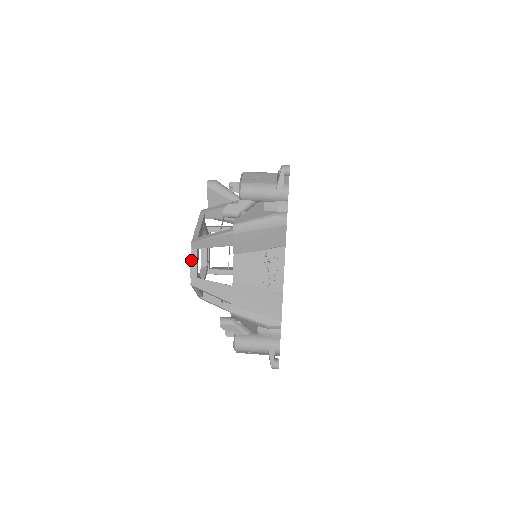
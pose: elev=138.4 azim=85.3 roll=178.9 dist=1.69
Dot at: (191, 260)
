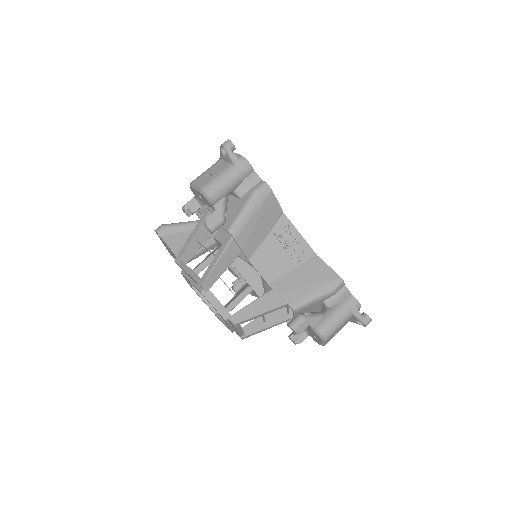
Dot at: (212, 305)
